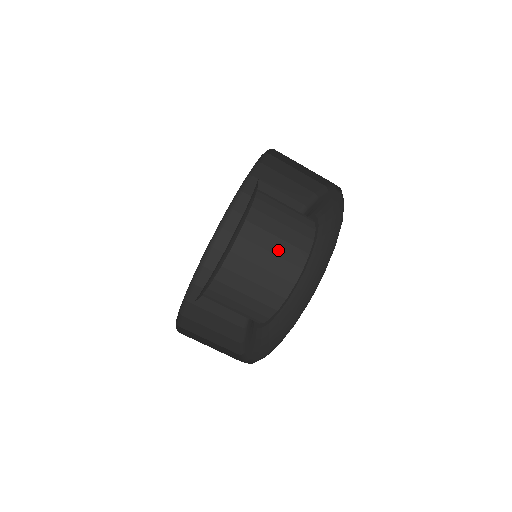
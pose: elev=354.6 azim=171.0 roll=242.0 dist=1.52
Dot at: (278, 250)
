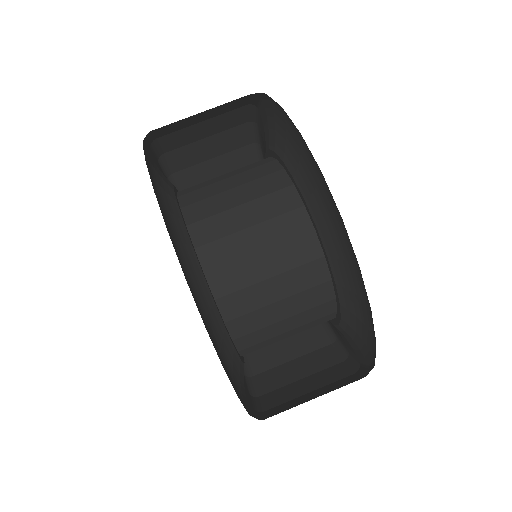
Dot at: (255, 216)
